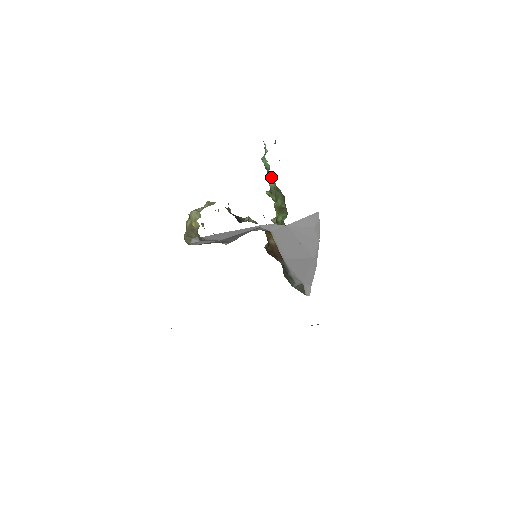
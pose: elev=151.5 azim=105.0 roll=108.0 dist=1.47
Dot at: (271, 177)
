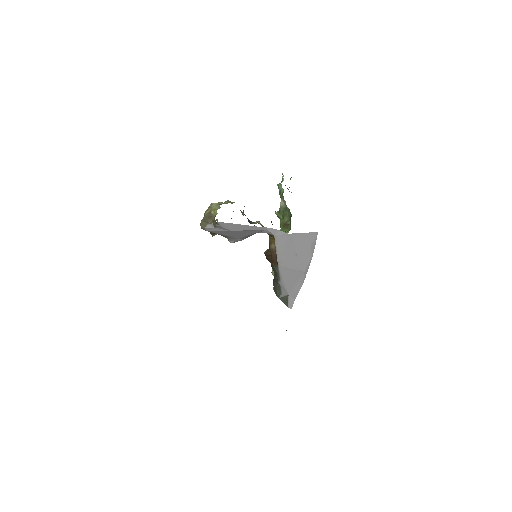
Dot at: (283, 198)
